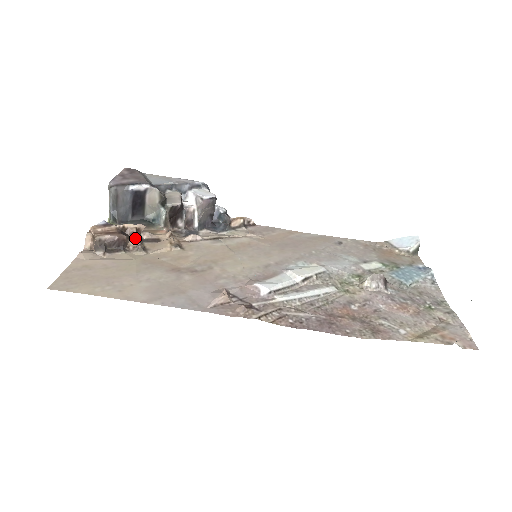
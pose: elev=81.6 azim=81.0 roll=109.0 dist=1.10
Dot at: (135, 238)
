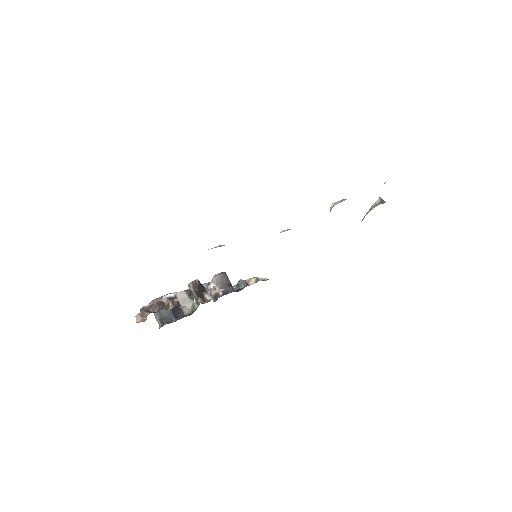
Dot at: (172, 304)
